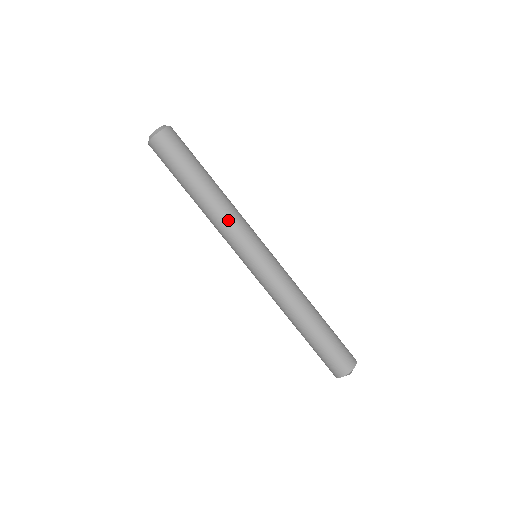
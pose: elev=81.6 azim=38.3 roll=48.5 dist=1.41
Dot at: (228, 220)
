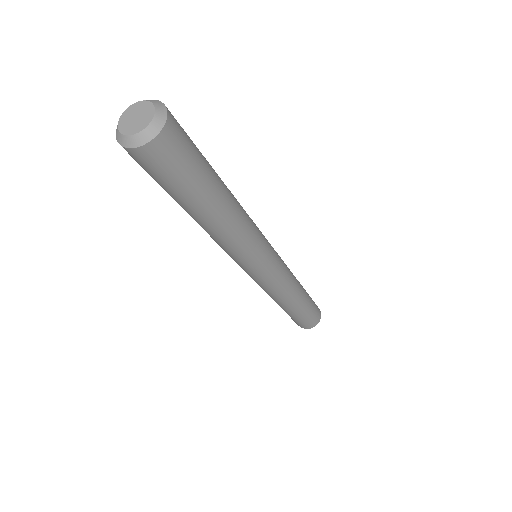
Dot at: (226, 247)
